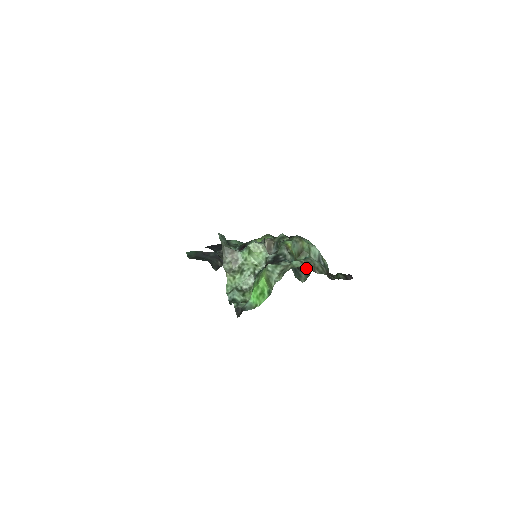
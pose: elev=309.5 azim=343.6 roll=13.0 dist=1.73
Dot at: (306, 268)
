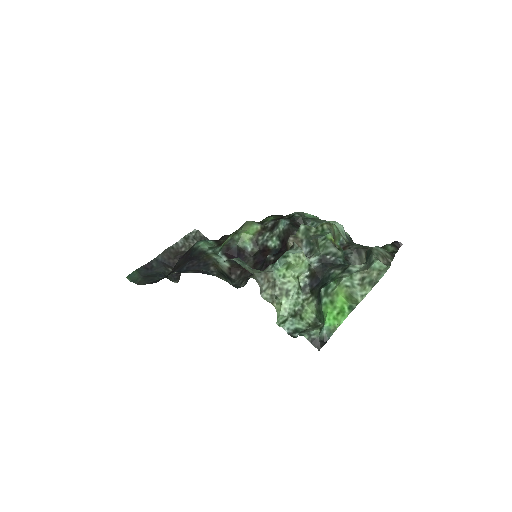
Dot at: occluded
